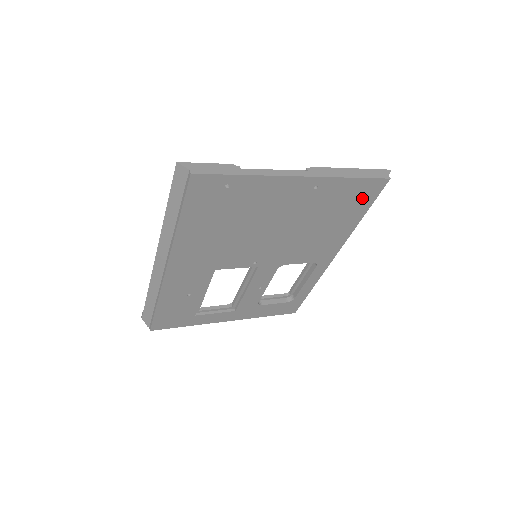
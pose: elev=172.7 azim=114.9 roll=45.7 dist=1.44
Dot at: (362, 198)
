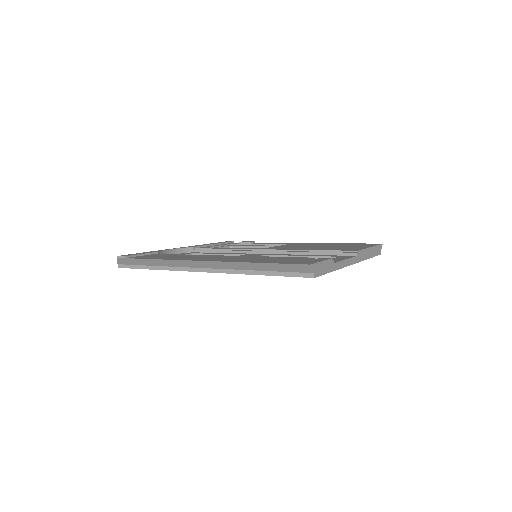
Dot at: occluded
